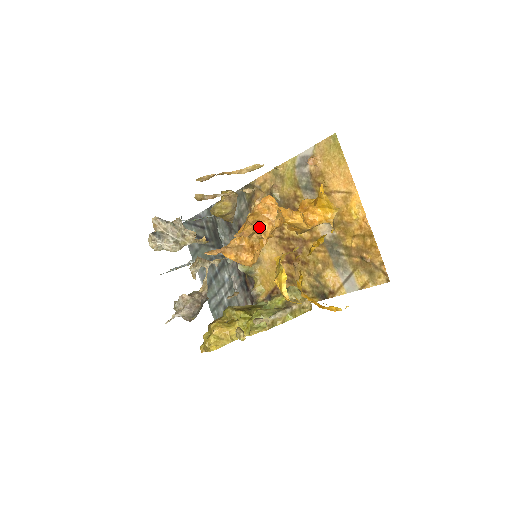
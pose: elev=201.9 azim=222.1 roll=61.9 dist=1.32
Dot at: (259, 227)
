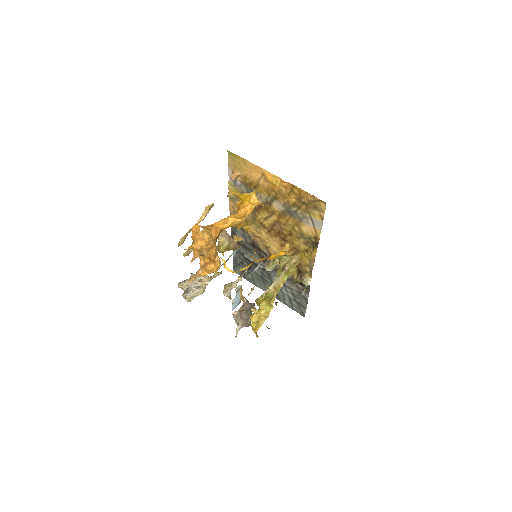
Dot at: (197, 247)
